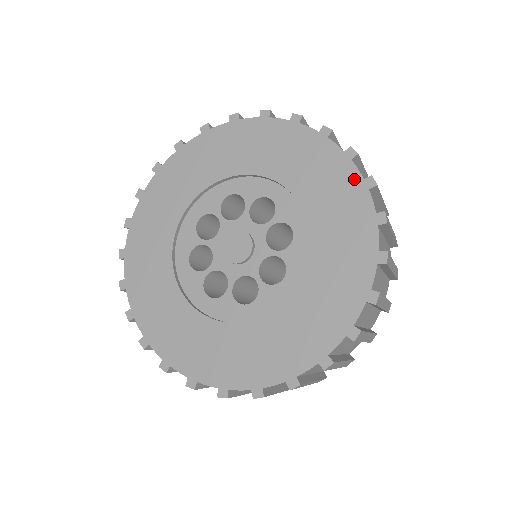
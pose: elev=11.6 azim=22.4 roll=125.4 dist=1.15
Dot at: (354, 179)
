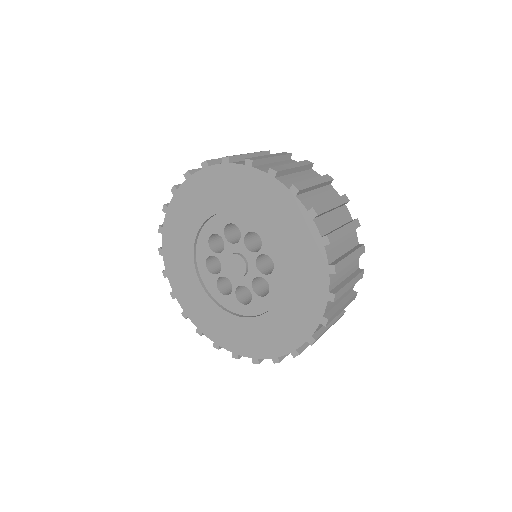
Dot at: (262, 178)
